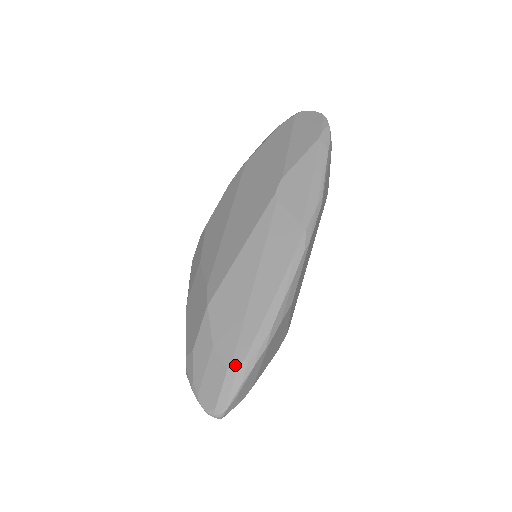
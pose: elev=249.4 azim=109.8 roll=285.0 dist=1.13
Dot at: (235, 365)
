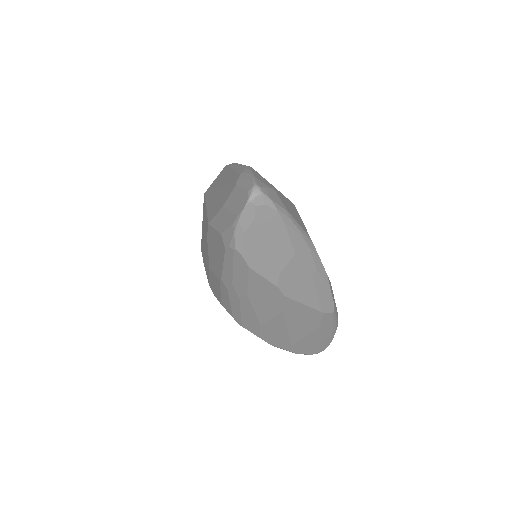
Dot at: (237, 180)
